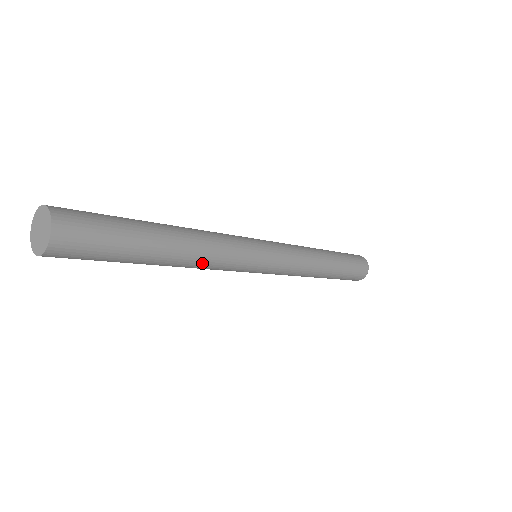
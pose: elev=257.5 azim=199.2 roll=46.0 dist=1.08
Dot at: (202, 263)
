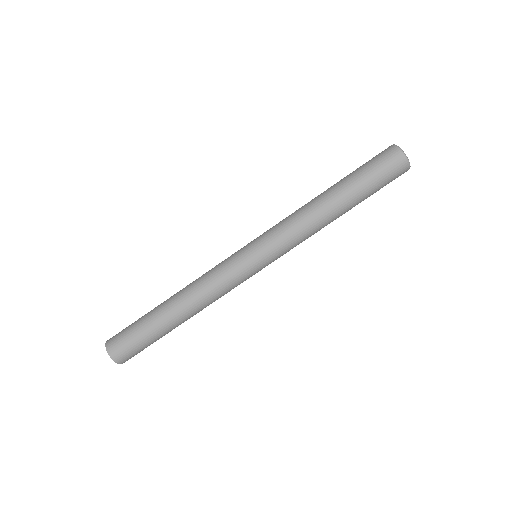
Dot at: occluded
